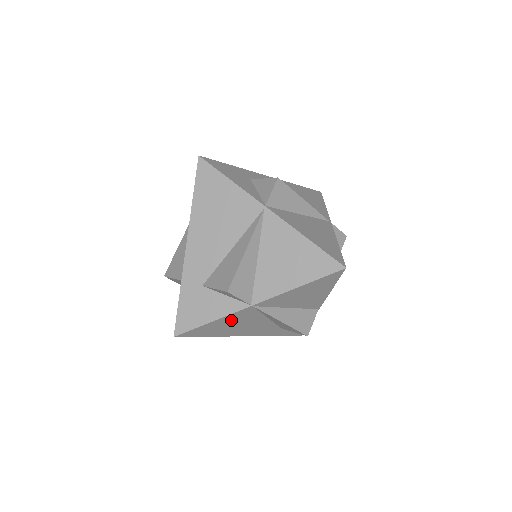
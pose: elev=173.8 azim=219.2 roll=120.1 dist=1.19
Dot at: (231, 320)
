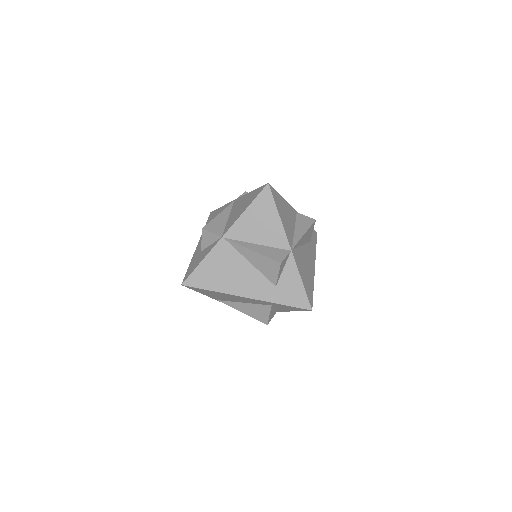
Dot at: (217, 261)
